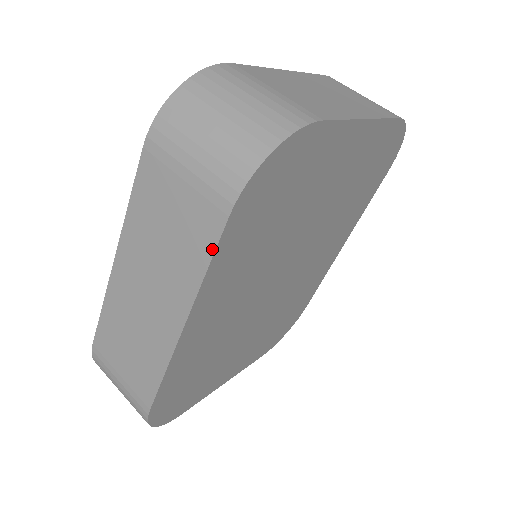
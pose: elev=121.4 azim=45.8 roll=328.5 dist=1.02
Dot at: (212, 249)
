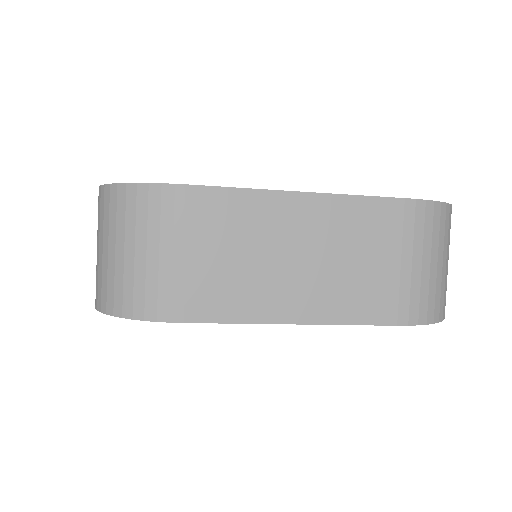
Dot at: occluded
